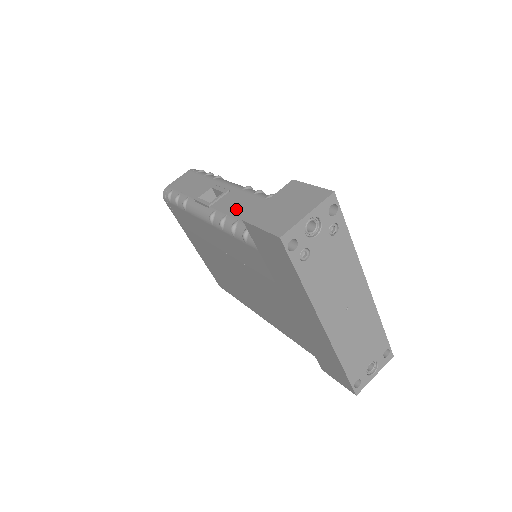
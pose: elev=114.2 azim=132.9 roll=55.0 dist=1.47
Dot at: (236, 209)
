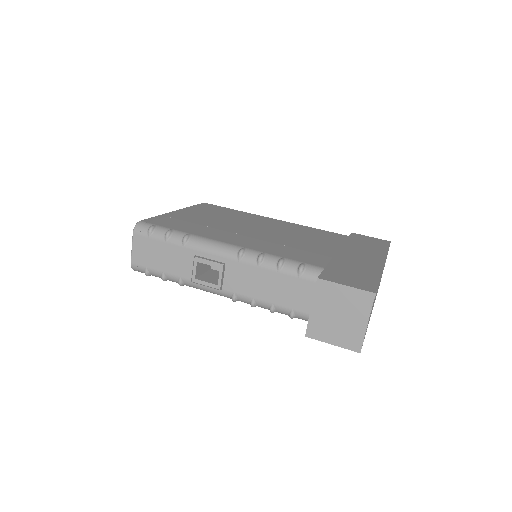
Dot at: (257, 290)
